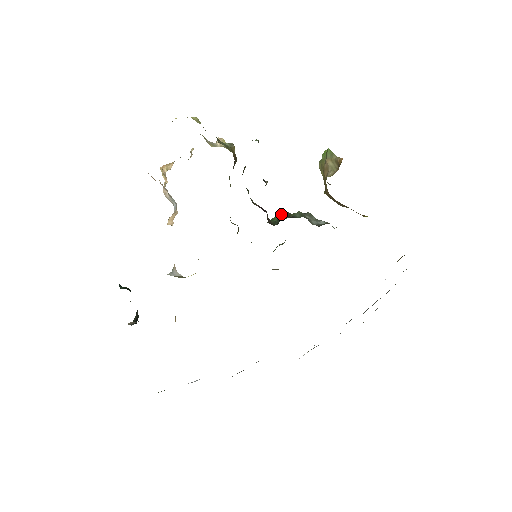
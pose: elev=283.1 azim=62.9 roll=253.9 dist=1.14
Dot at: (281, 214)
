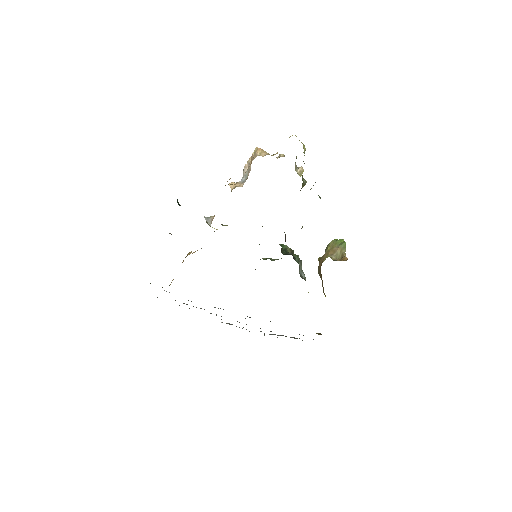
Dot at: occluded
